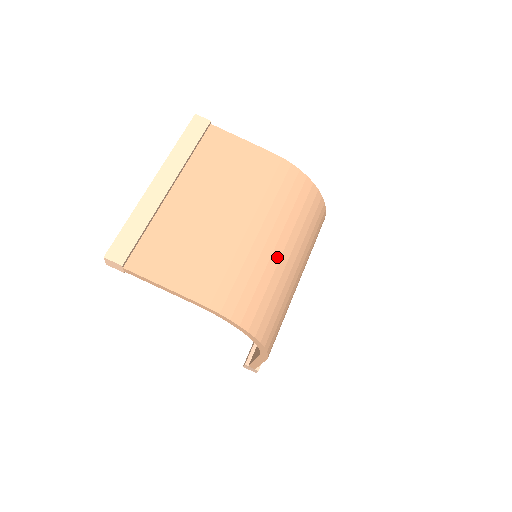
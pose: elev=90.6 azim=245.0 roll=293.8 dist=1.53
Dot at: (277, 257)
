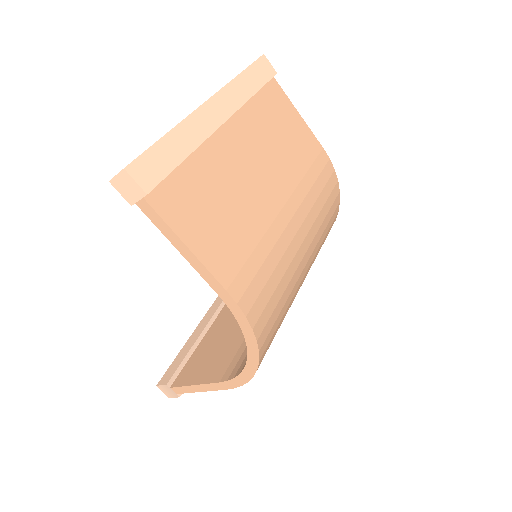
Dot at: (301, 268)
